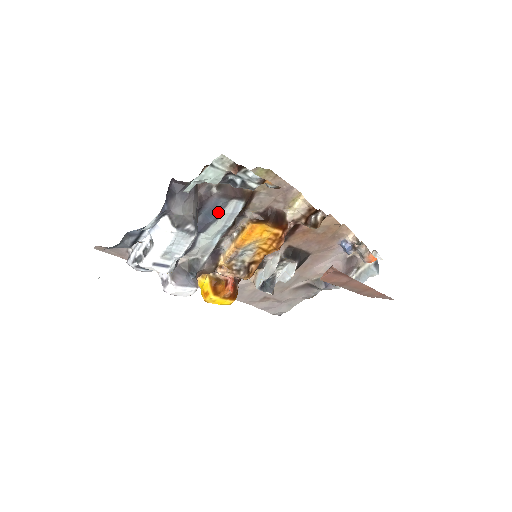
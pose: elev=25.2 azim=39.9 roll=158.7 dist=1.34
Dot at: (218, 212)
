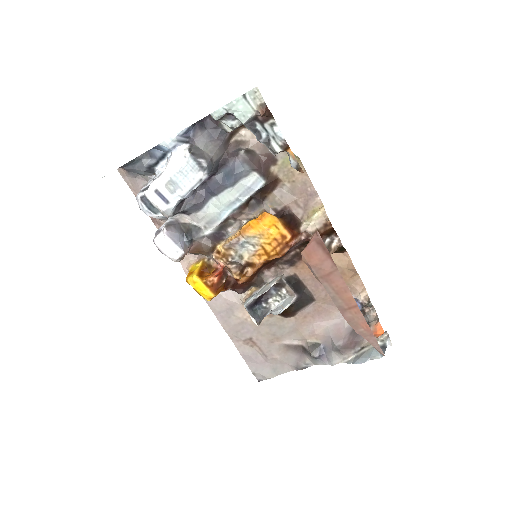
Dot at: (237, 177)
